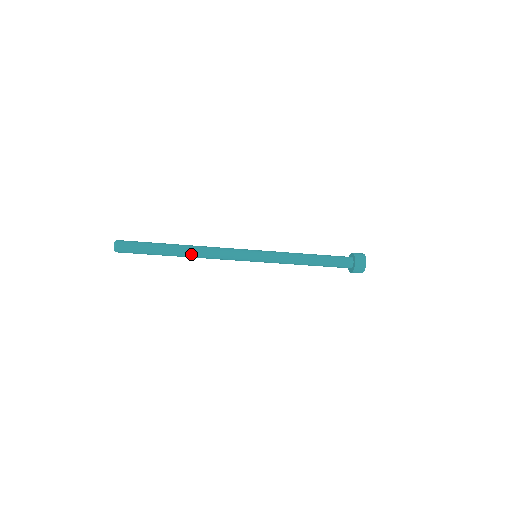
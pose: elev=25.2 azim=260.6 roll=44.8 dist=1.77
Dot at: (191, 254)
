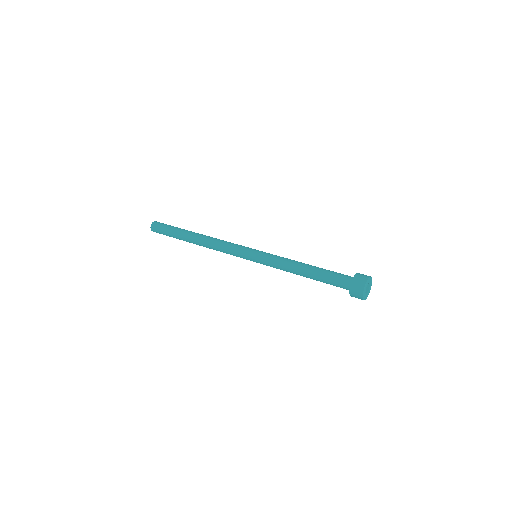
Dot at: occluded
